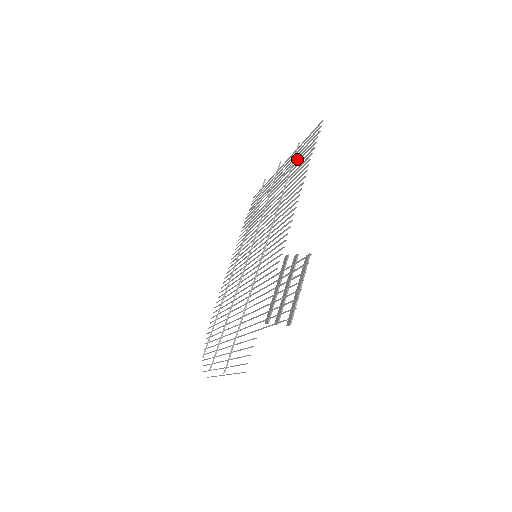
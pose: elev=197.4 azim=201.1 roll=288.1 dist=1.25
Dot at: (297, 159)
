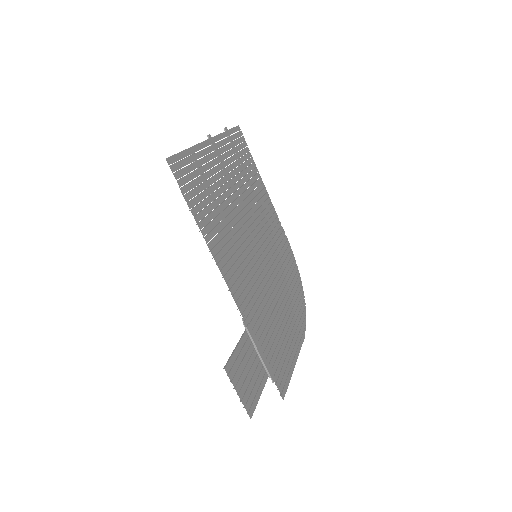
Dot at: (200, 174)
